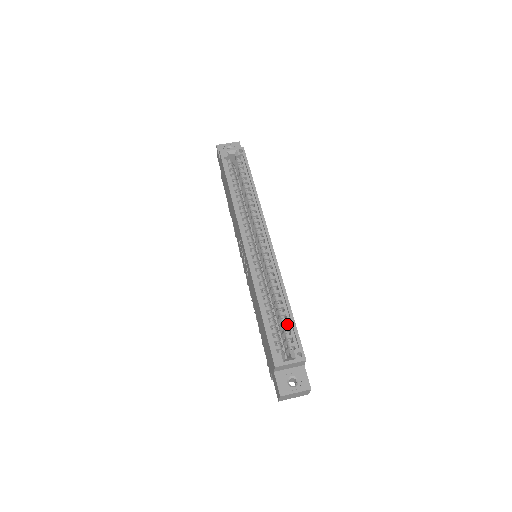
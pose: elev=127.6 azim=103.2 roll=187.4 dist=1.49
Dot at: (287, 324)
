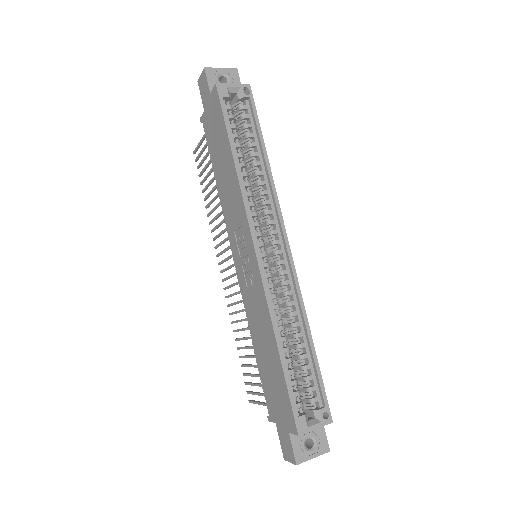
Dot at: occluded
